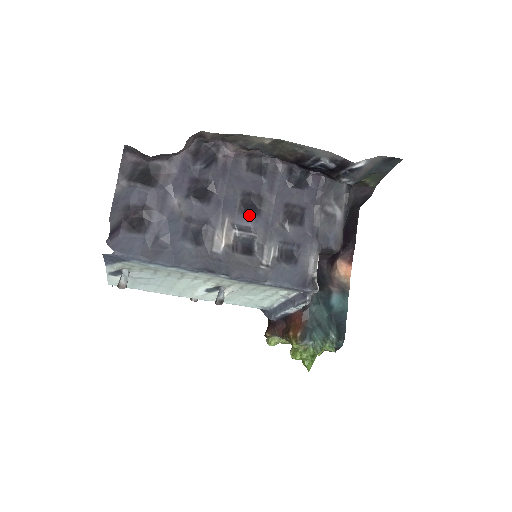
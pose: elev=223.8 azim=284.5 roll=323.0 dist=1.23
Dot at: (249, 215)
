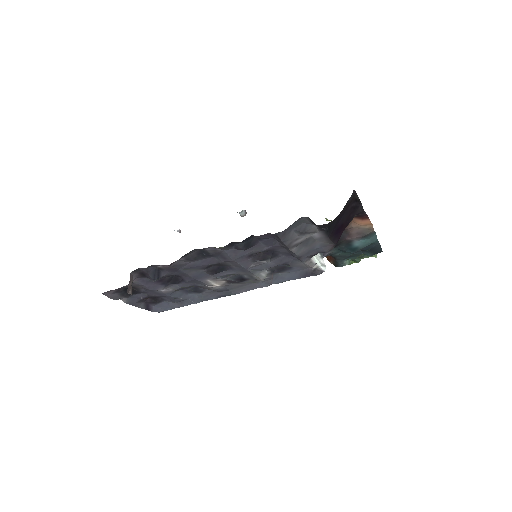
Dot at: (222, 272)
